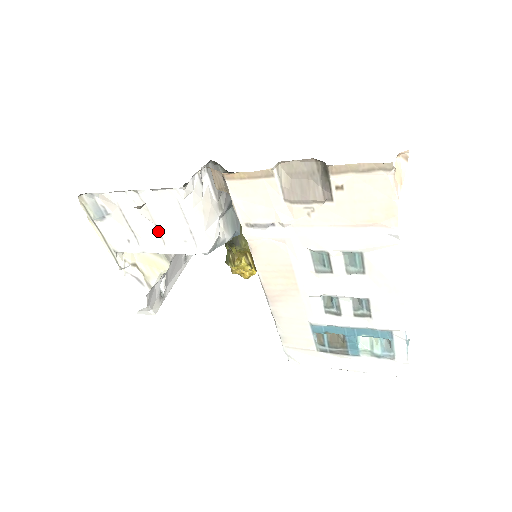
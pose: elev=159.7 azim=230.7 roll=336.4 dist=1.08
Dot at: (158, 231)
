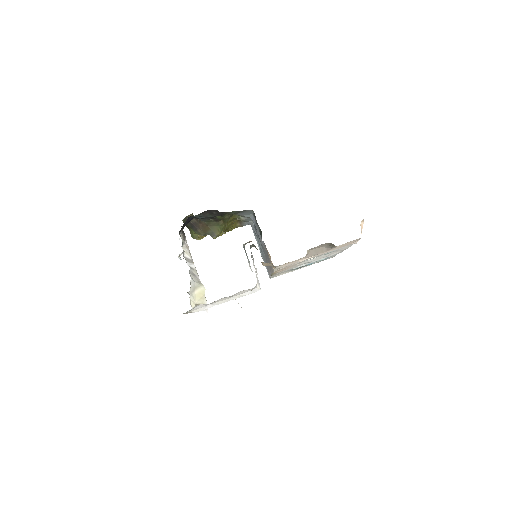
Dot at: occluded
